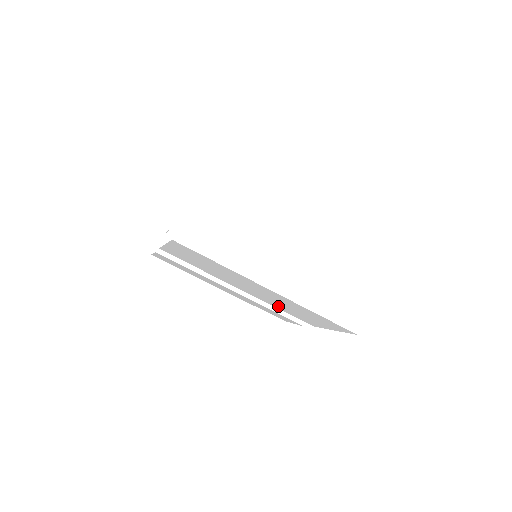
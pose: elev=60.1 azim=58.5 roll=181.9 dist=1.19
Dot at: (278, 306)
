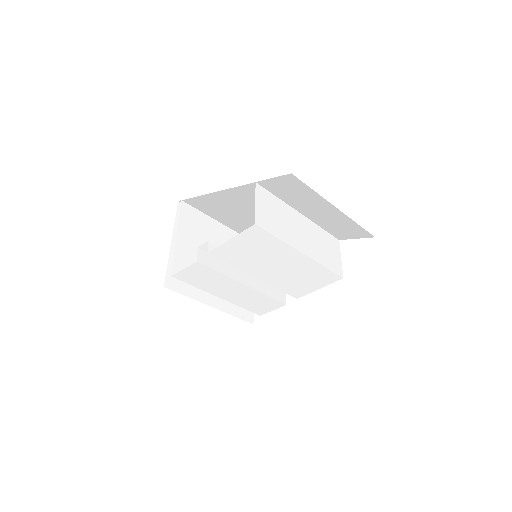
Dot at: (282, 283)
